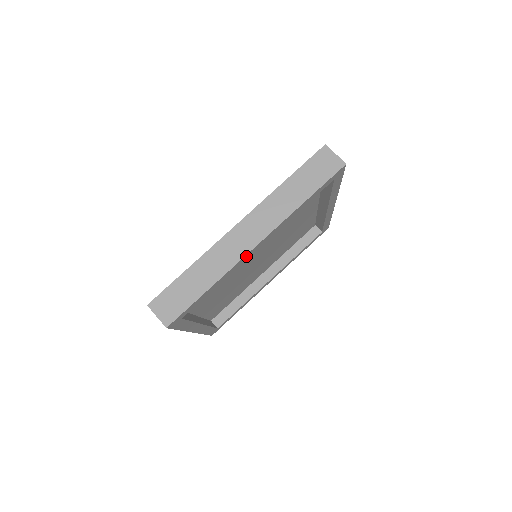
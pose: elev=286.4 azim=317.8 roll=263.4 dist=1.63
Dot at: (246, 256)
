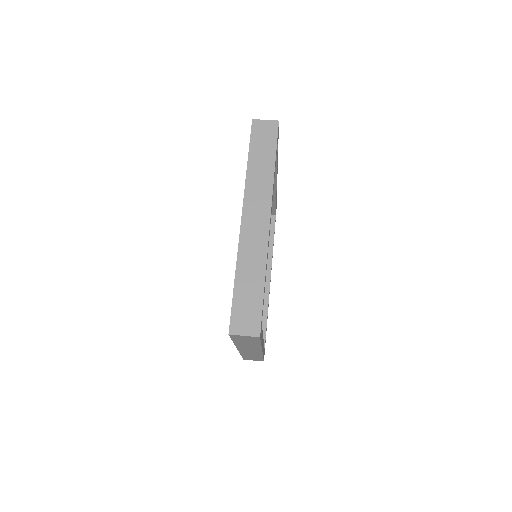
Dot at: (268, 236)
